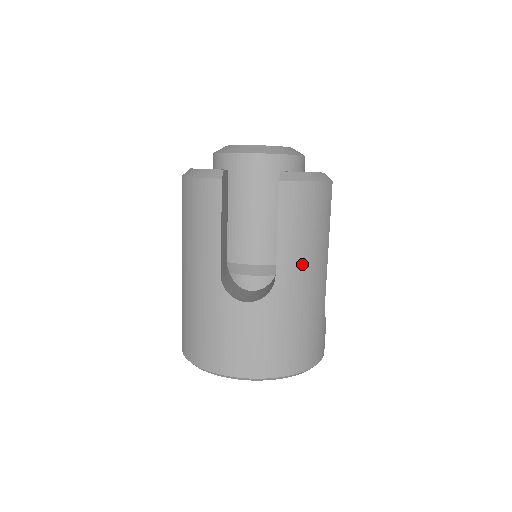
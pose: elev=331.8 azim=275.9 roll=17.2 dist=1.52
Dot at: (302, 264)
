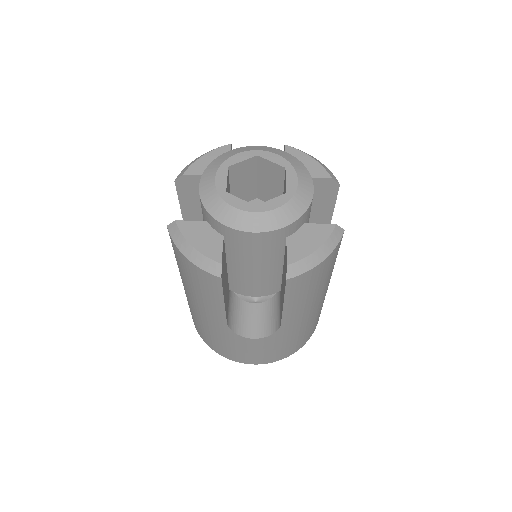
Dot at: (306, 308)
